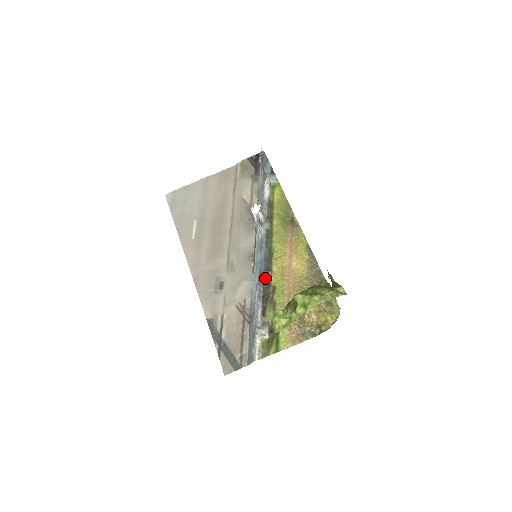
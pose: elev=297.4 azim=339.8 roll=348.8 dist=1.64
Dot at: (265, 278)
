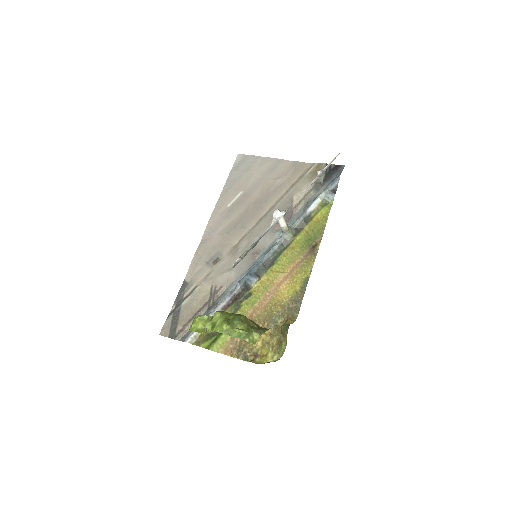
Dot at: (249, 280)
